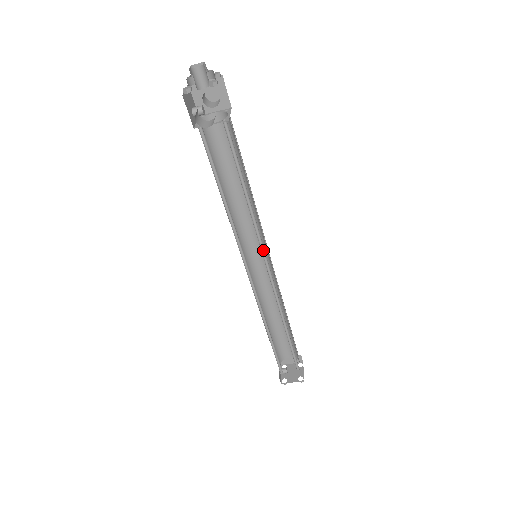
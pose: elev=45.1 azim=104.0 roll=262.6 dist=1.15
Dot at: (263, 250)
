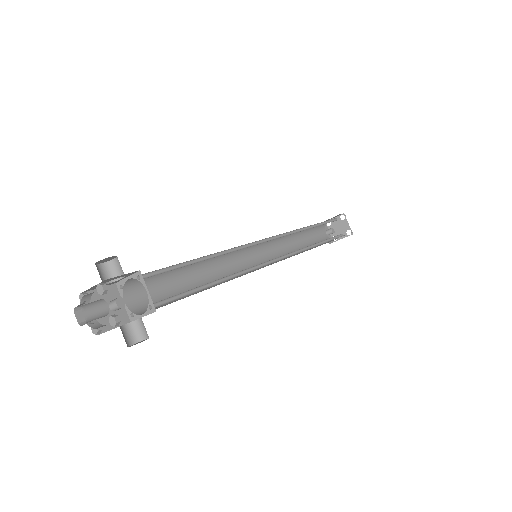
Dot at: (261, 263)
